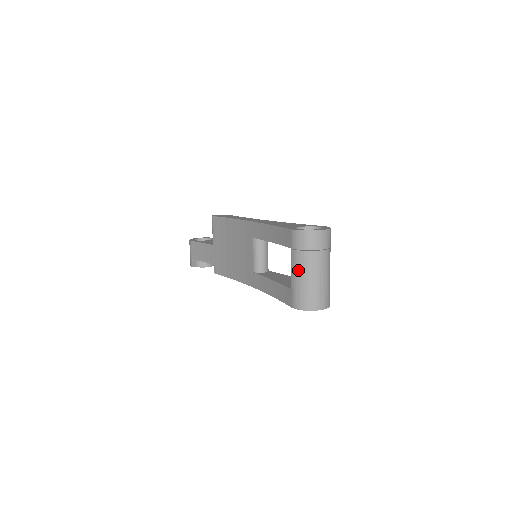
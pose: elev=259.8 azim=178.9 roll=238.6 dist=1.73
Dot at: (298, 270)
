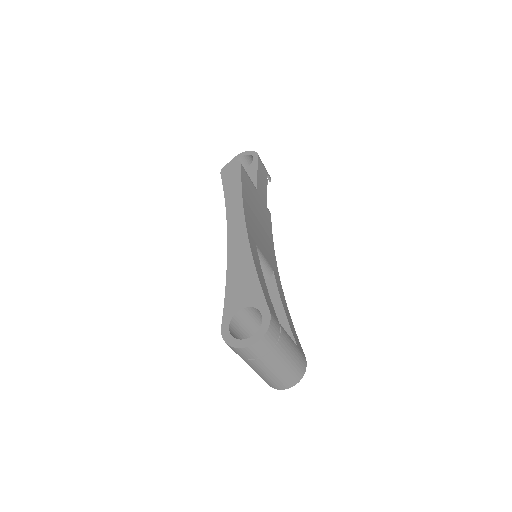
Dot at: occluded
